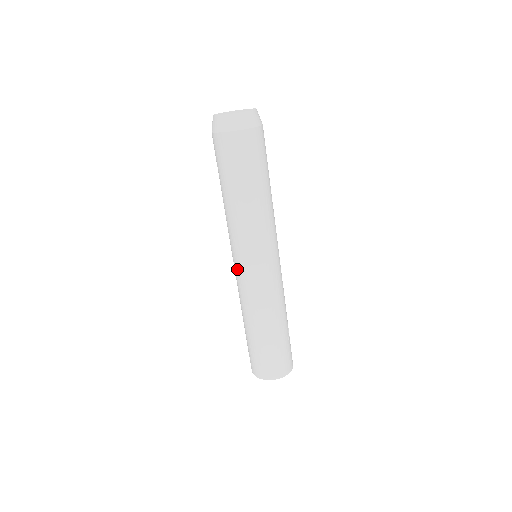
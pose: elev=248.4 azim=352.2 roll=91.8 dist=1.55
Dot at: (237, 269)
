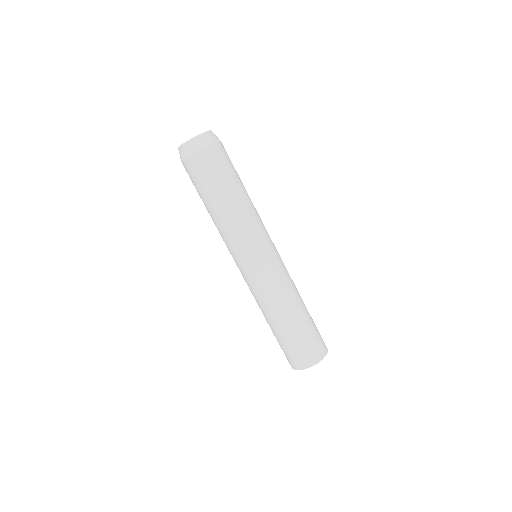
Dot at: occluded
